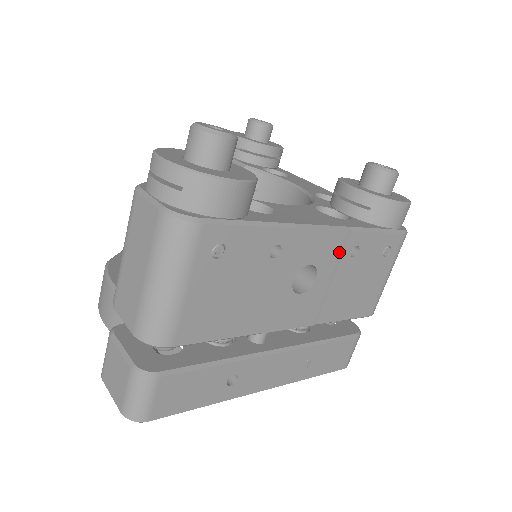
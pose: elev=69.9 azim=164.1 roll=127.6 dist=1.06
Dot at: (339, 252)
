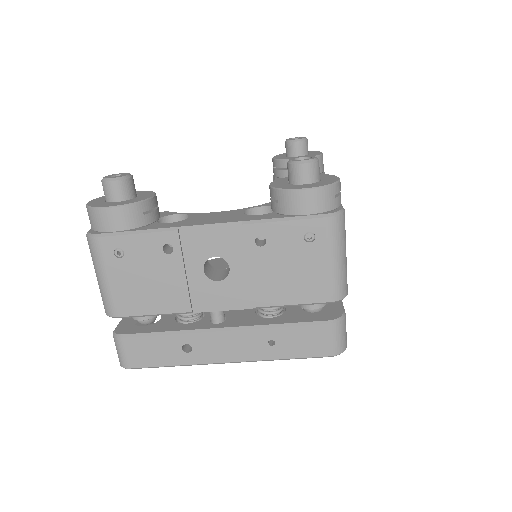
Dot at: (244, 244)
